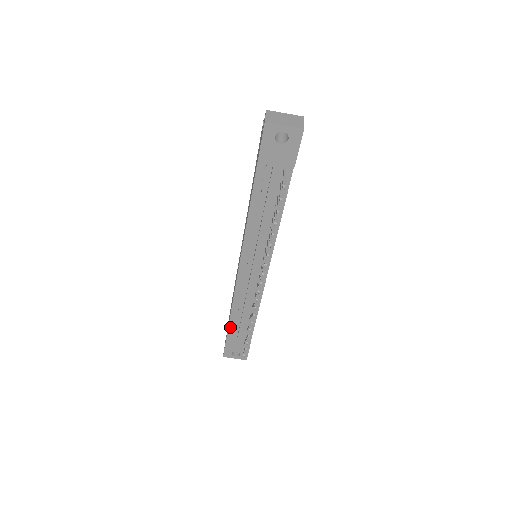
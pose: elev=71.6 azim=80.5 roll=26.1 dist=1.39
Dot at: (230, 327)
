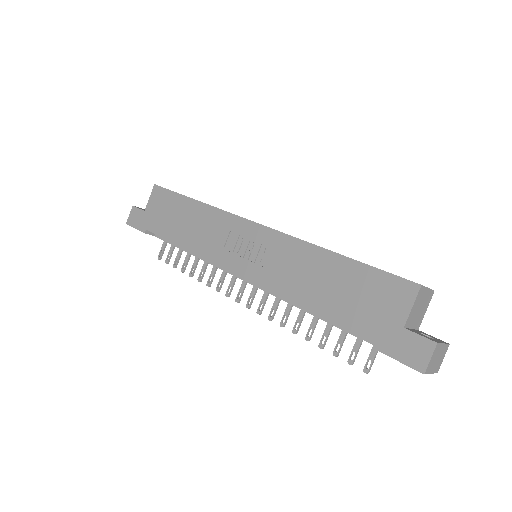
Dot at: (162, 237)
